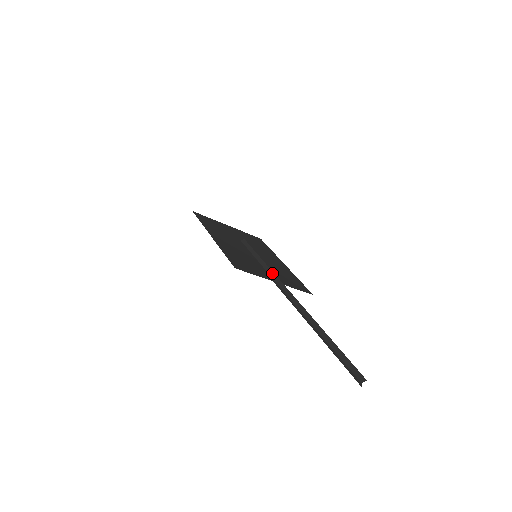
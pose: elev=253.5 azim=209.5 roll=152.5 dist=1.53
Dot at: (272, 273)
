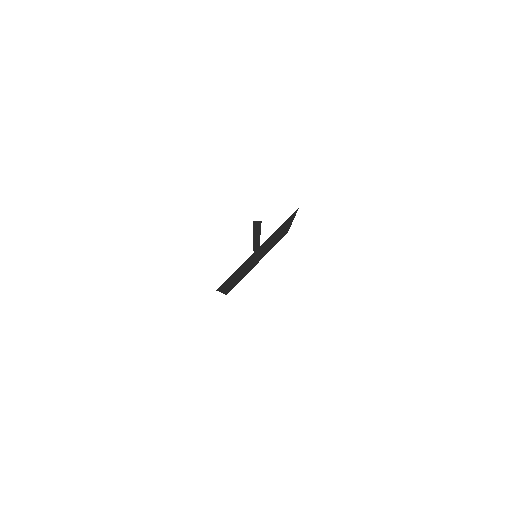
Dot at: occluded
